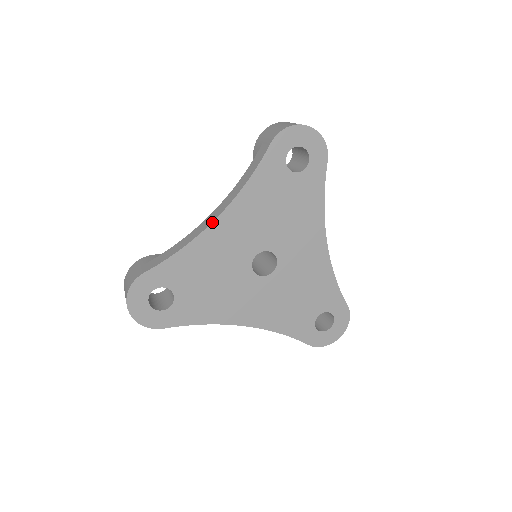
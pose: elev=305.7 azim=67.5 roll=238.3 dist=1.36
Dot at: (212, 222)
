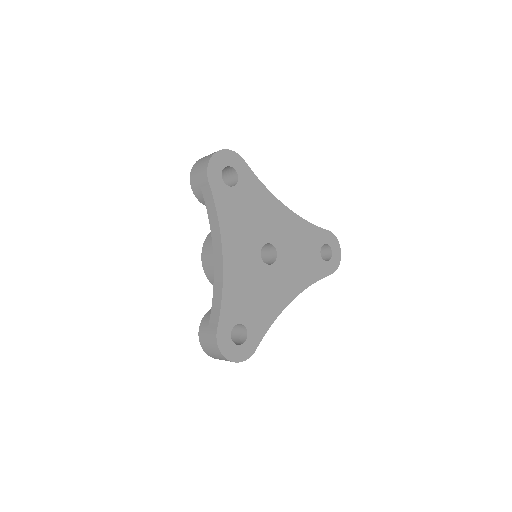
Dot at: (222, 261)
